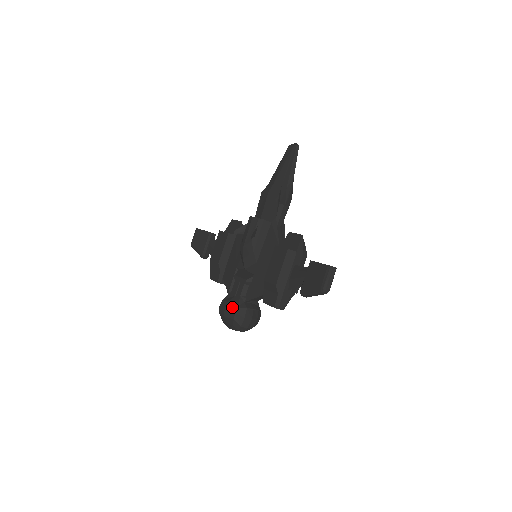
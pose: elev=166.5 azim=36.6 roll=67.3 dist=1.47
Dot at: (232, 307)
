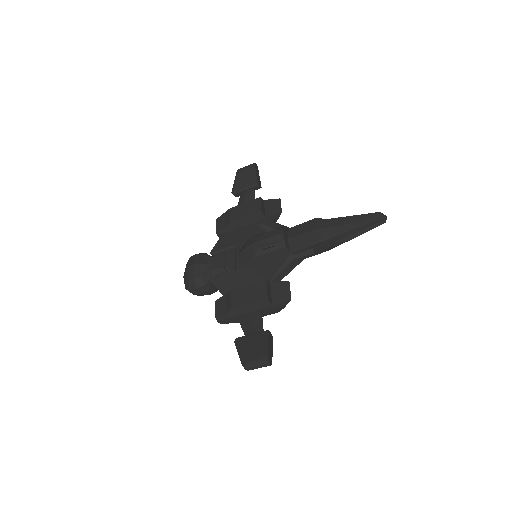
Dot at: (197, 271)
